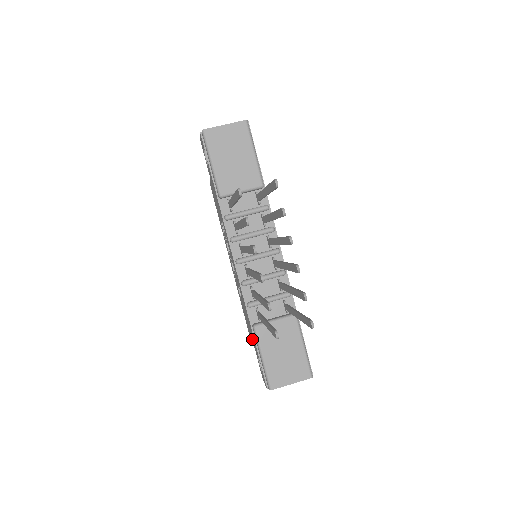
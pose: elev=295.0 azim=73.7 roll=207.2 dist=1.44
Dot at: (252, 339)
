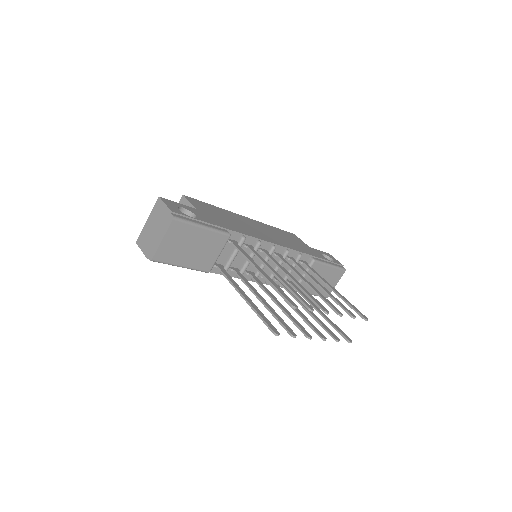
Dot at: occluded
